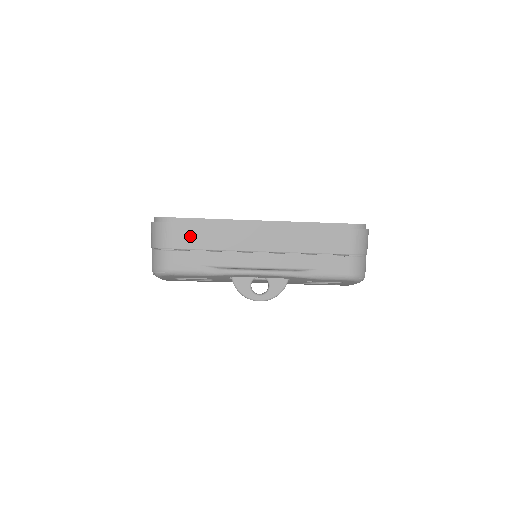
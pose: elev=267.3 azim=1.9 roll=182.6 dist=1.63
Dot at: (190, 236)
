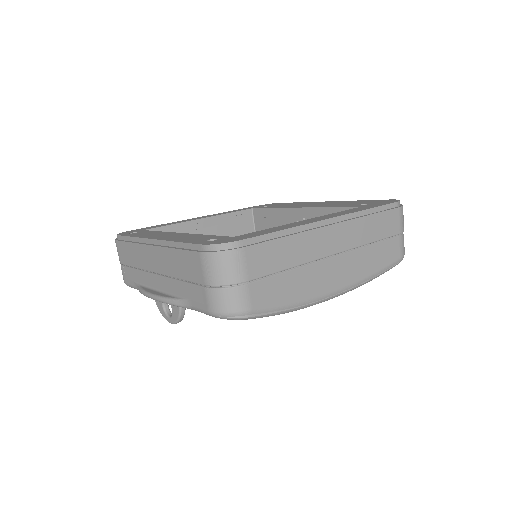
Dot at: (125, 253)
